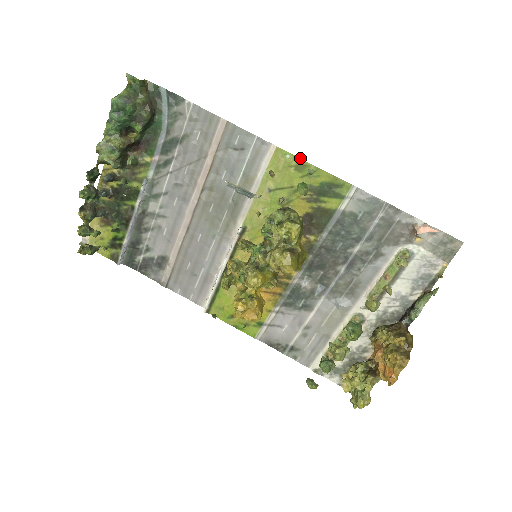
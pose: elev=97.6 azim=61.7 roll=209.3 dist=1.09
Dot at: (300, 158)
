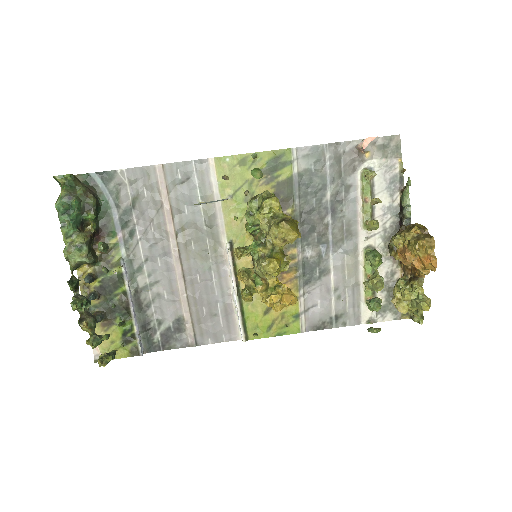
Dot at: (238, 154)
